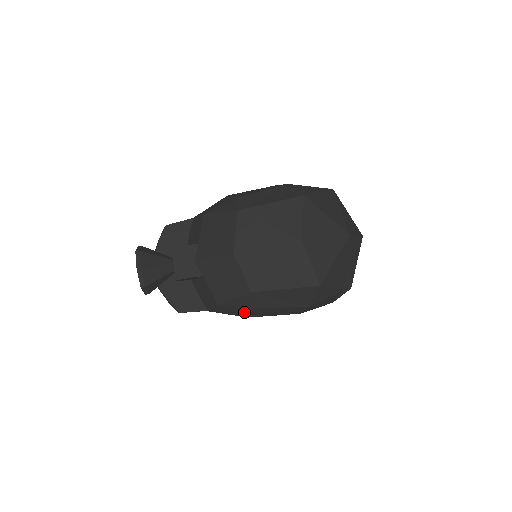
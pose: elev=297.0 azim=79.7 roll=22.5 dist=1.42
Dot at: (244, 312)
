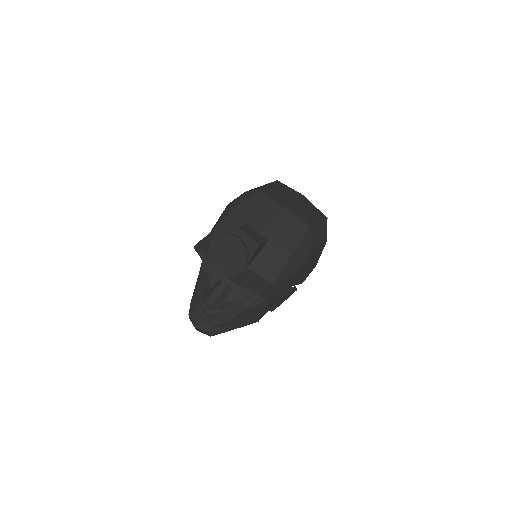
Dot at: (305, 257)
